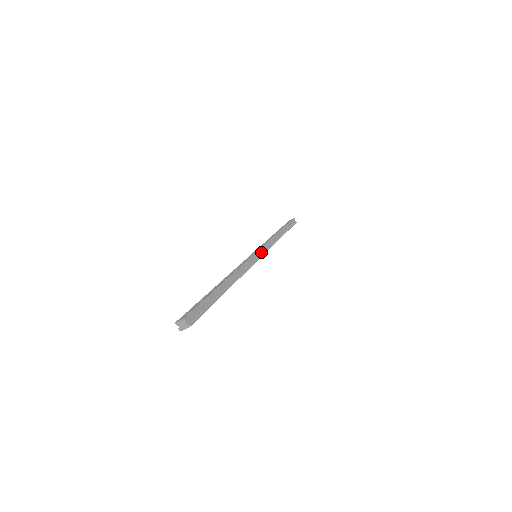
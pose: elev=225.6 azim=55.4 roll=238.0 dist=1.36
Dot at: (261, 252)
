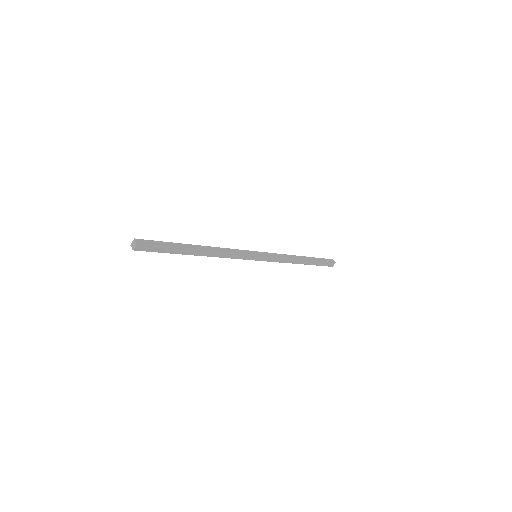
Dot at: (262, 254)
